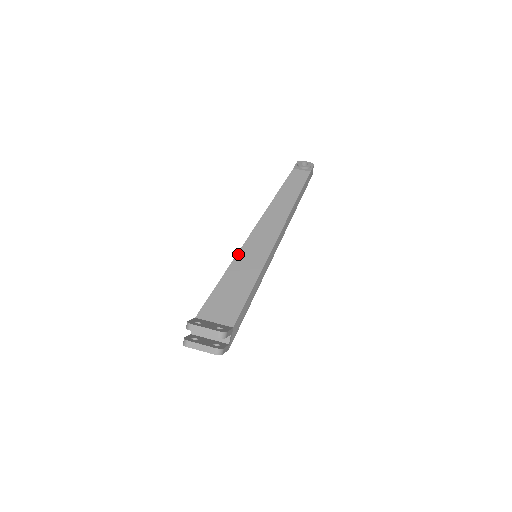
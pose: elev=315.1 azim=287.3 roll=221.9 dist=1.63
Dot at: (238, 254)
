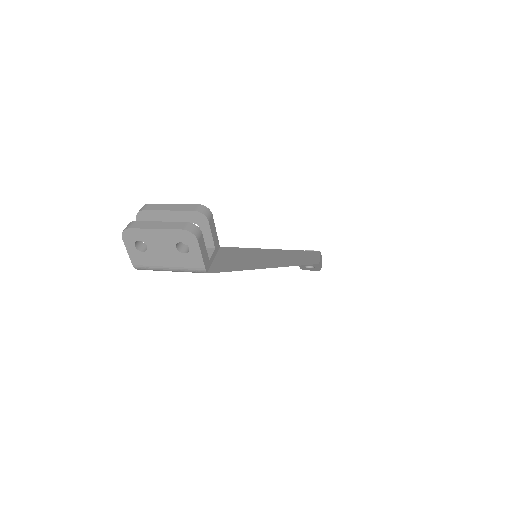
Dot at: occluded
